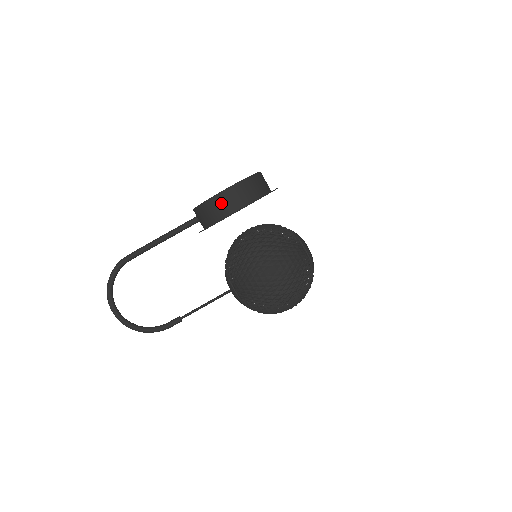
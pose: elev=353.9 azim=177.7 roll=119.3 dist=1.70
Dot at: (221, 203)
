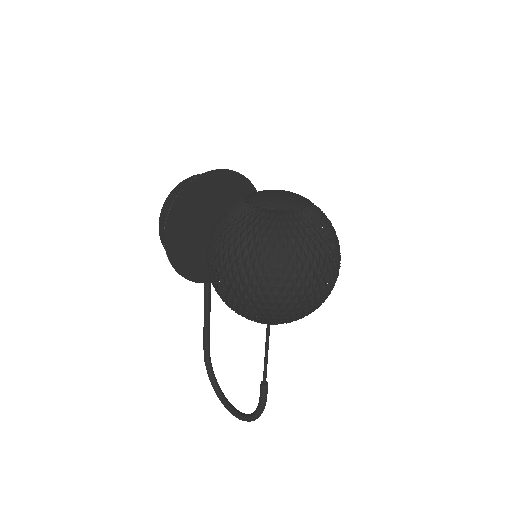
Dot at: occluded
